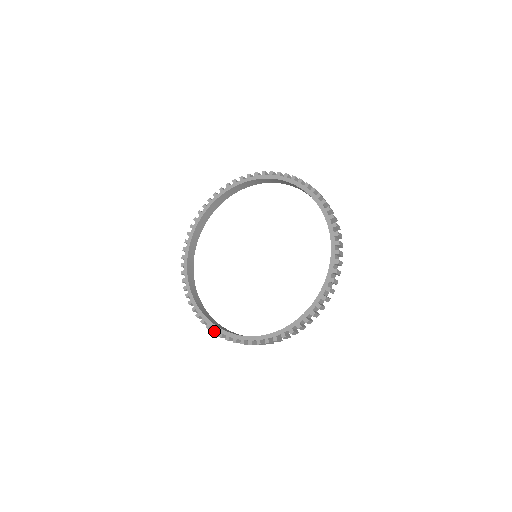
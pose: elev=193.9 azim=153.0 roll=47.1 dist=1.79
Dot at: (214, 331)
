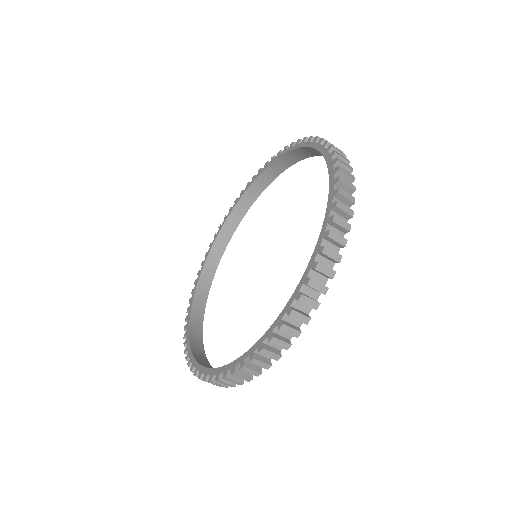
Dot at: (270, 336)
